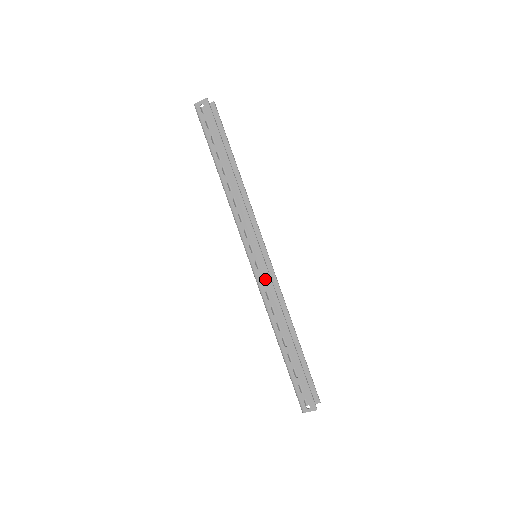
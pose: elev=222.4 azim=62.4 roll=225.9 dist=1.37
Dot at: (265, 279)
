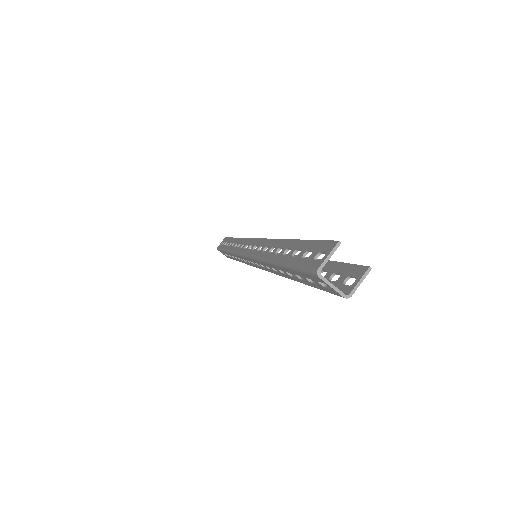
Dot at: (257, 245)
